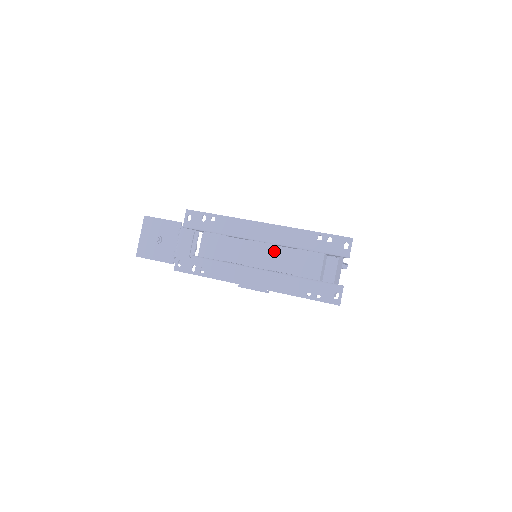
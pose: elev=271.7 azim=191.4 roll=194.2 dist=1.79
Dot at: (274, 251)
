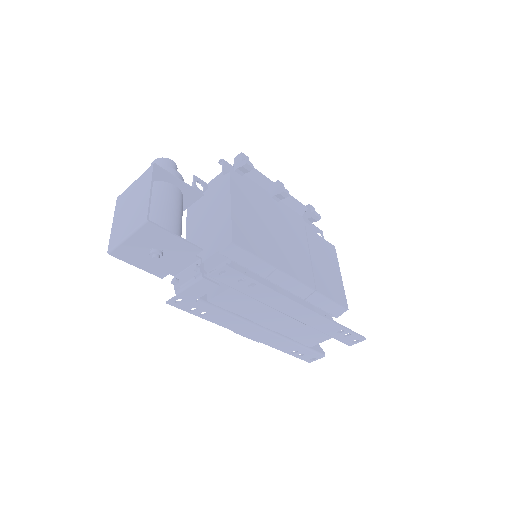
Dot at: (292, 323)
